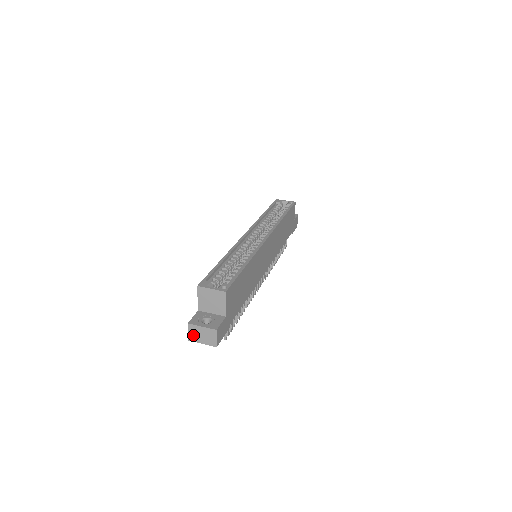
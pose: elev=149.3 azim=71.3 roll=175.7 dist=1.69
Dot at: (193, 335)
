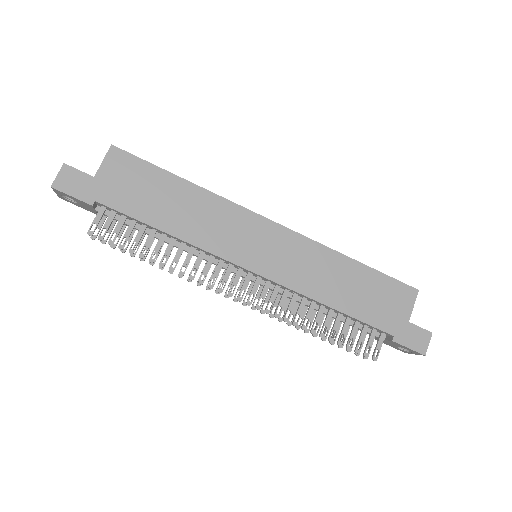
Dot at: occluded
